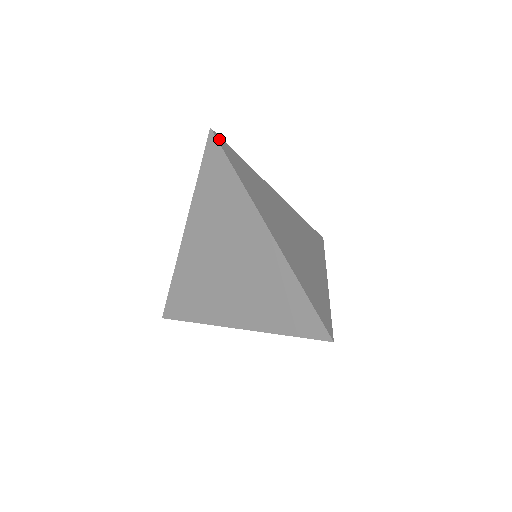
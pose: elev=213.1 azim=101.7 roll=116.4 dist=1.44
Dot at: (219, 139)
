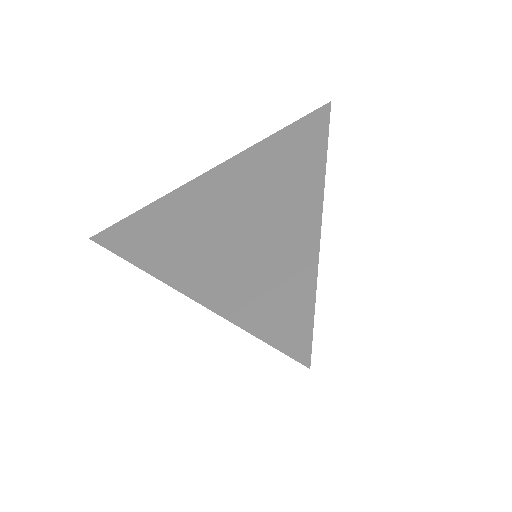
Dot at: occluded
